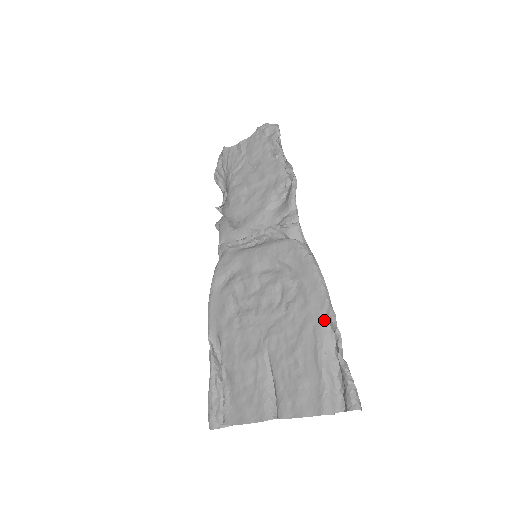
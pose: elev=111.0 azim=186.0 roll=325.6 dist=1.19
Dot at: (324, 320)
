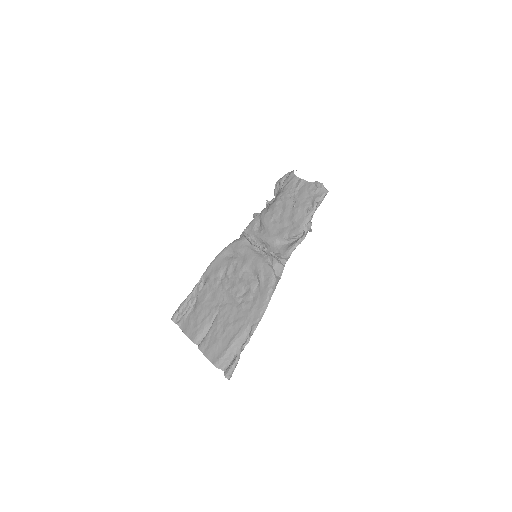
Dot at: (249, 327)
